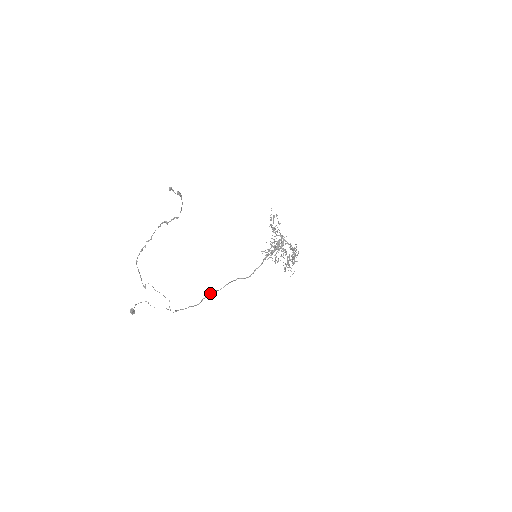
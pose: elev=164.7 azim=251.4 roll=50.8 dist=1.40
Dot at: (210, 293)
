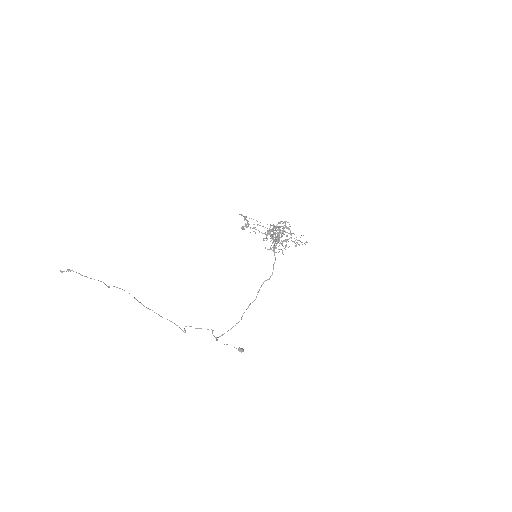
Dot at: (248, 307)
